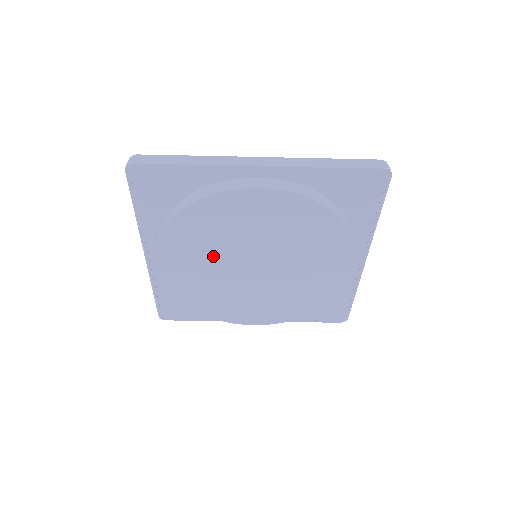
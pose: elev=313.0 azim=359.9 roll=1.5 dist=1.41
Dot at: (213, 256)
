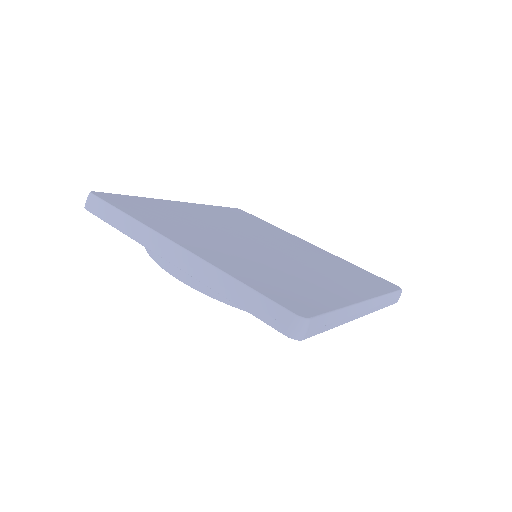
Dot at: occluded
